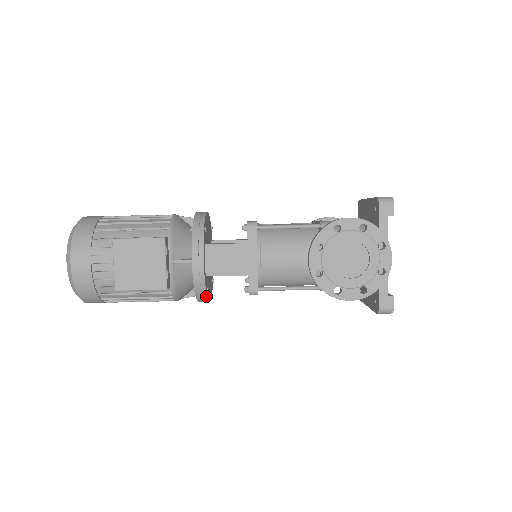
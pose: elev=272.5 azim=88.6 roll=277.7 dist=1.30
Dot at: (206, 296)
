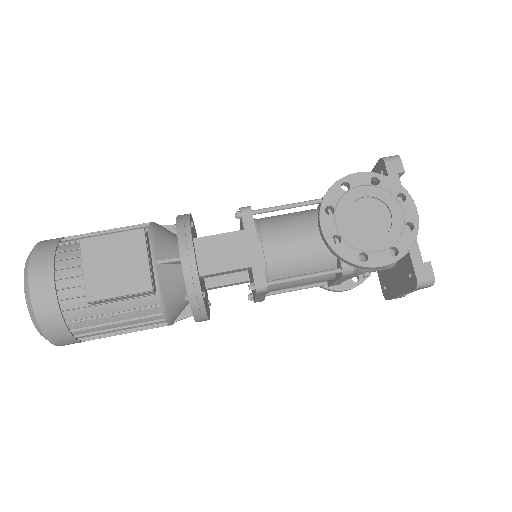
Dot at: (203, 303)
